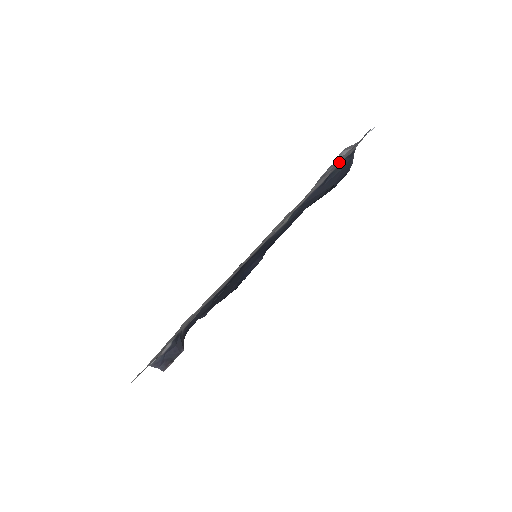
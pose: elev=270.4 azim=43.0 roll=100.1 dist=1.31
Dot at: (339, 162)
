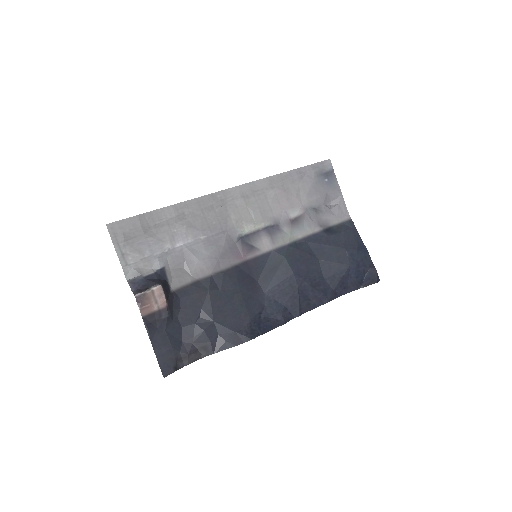
Dot at: (333, 217)
